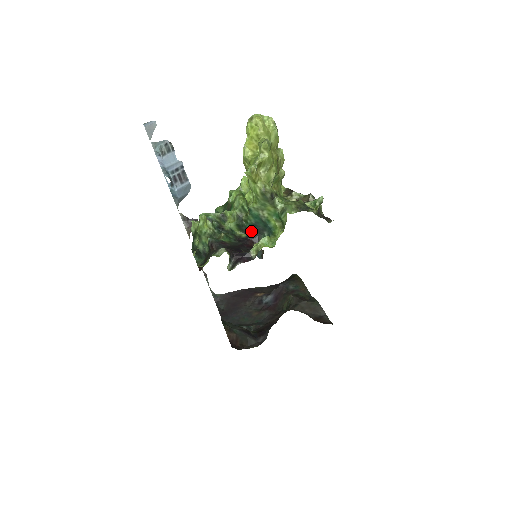
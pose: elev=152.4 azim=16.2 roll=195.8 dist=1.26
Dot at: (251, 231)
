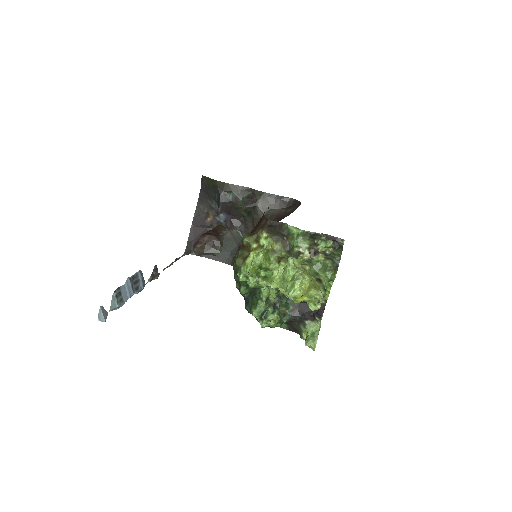
Dot at: occluded
